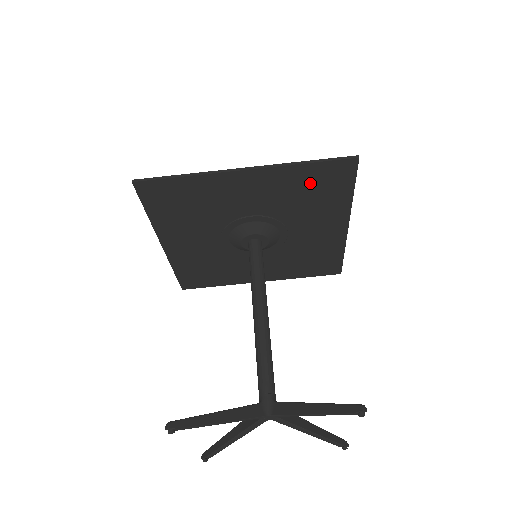
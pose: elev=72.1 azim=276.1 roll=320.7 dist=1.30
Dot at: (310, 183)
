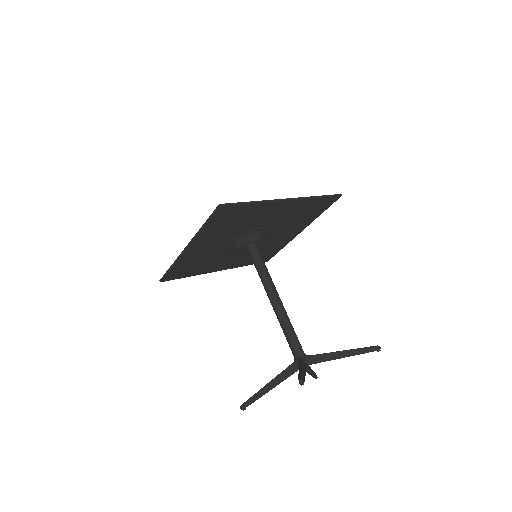
Dot at: (223, 224)
